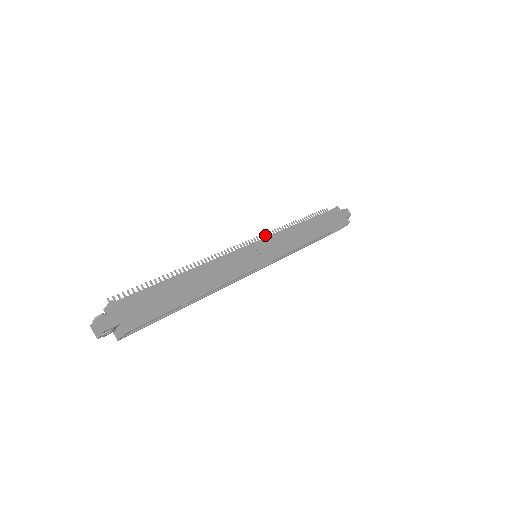
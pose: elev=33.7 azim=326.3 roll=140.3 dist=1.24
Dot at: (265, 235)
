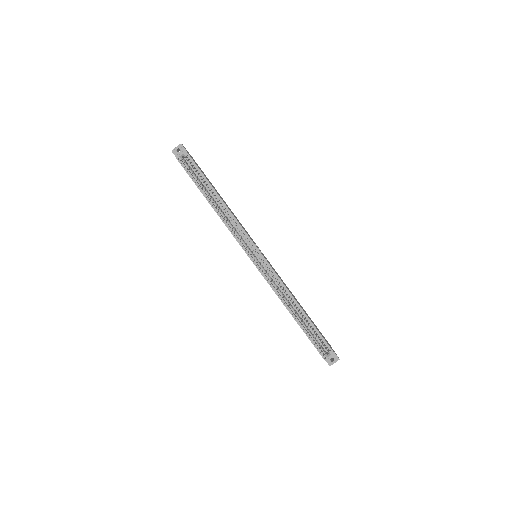
Dot at: occluded
